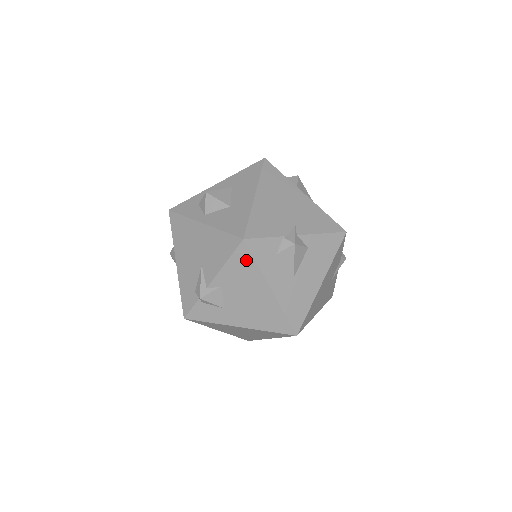
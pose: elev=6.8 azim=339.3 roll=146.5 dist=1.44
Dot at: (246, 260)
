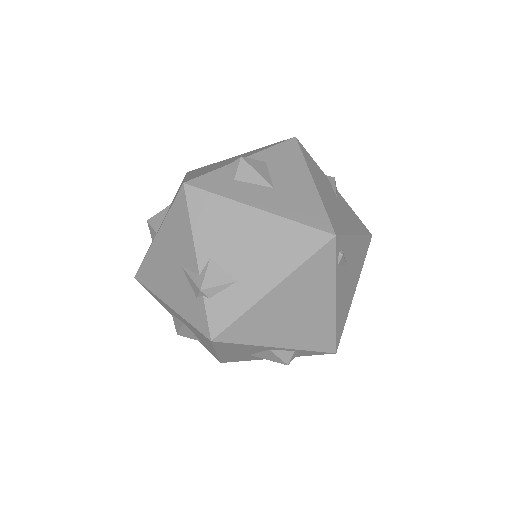
Dot at: (205, 202)
